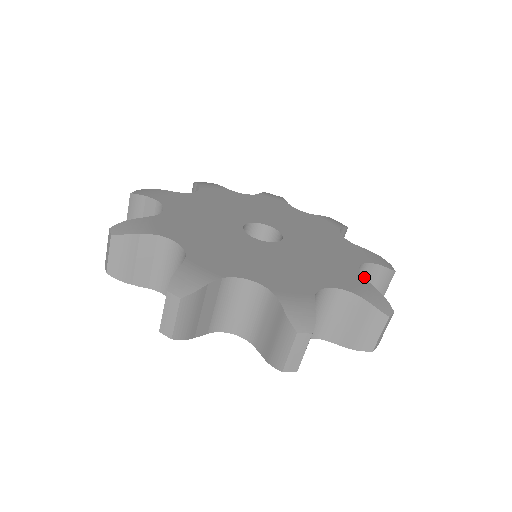
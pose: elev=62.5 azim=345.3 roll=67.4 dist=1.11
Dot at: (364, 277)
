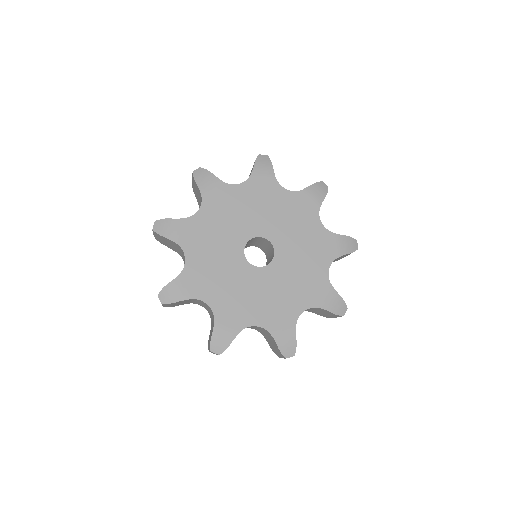
Dot at: occluded
